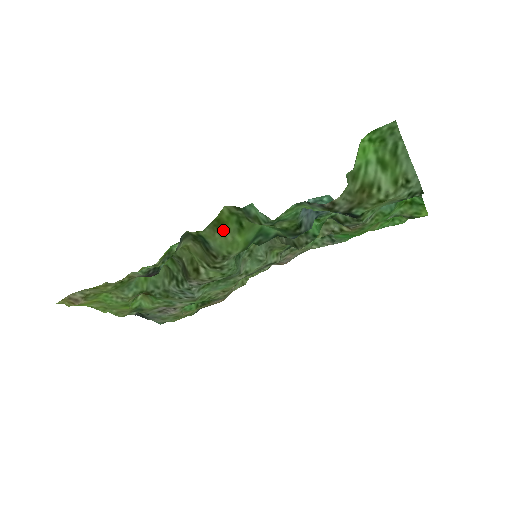
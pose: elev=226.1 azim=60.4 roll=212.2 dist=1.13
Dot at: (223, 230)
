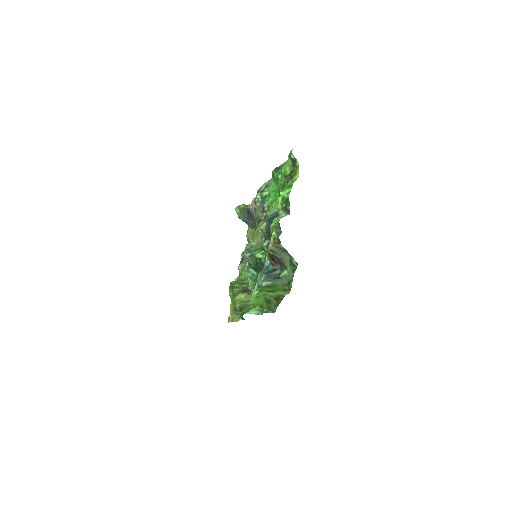
Dot at: occluded
